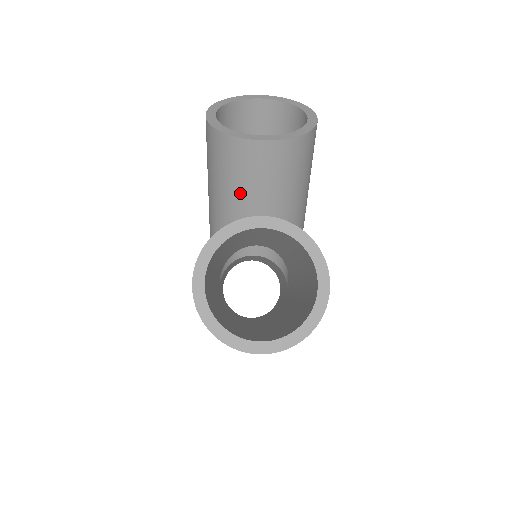
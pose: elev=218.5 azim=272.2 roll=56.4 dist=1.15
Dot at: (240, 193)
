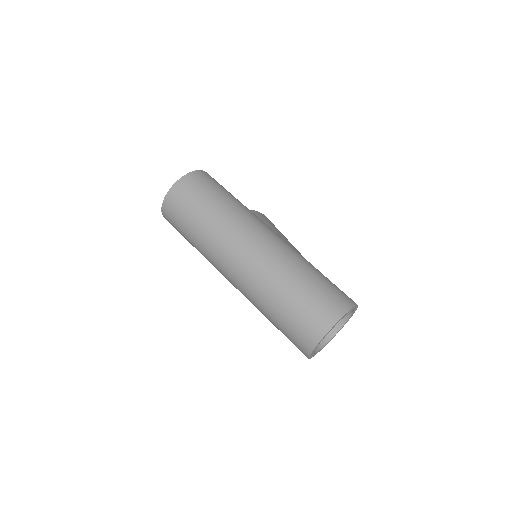
Dot at: occluded
